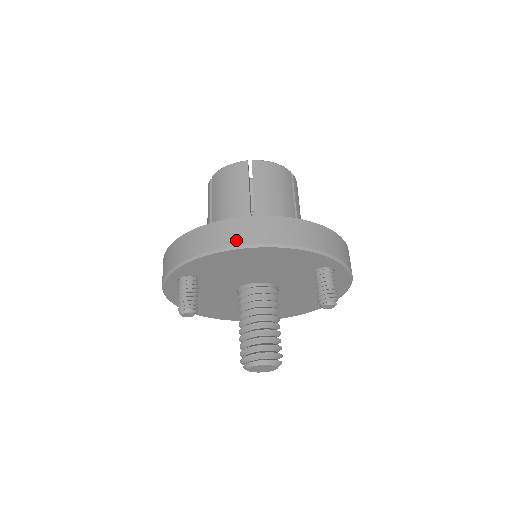
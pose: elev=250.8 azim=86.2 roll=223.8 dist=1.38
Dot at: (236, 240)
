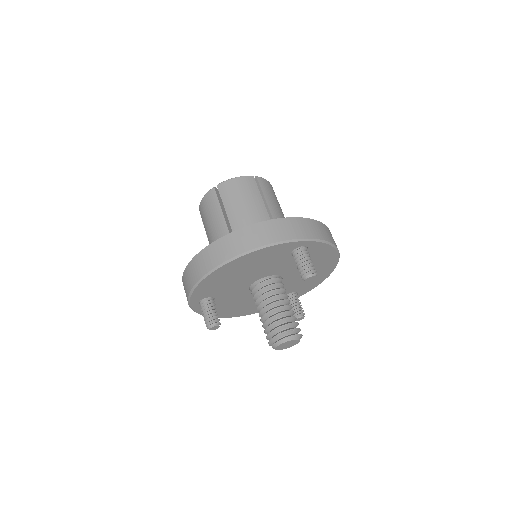
Dot at: (211, 264)
